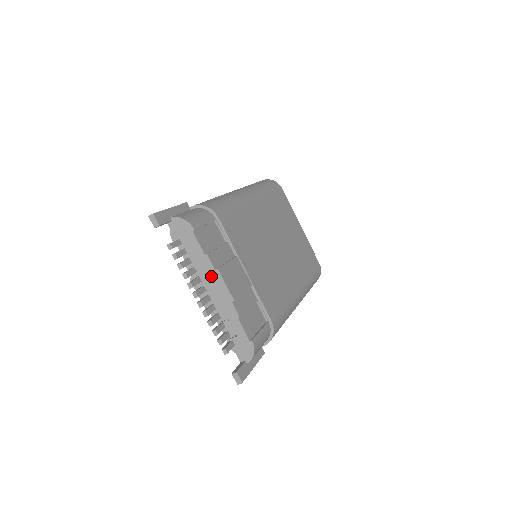
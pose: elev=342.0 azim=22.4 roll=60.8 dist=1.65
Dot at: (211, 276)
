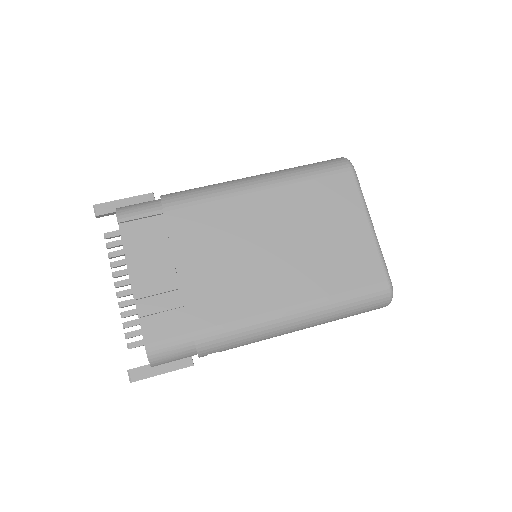
Dot at: occluded
